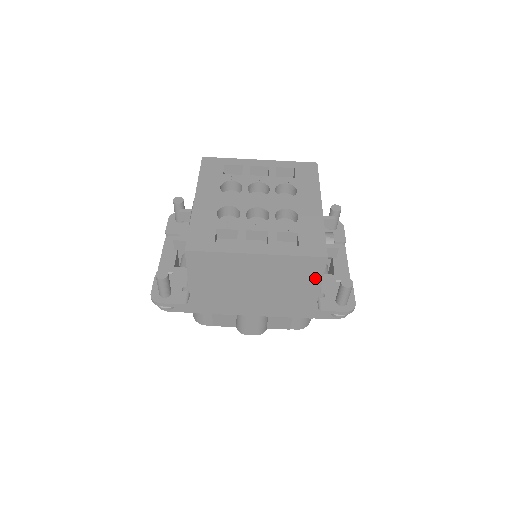
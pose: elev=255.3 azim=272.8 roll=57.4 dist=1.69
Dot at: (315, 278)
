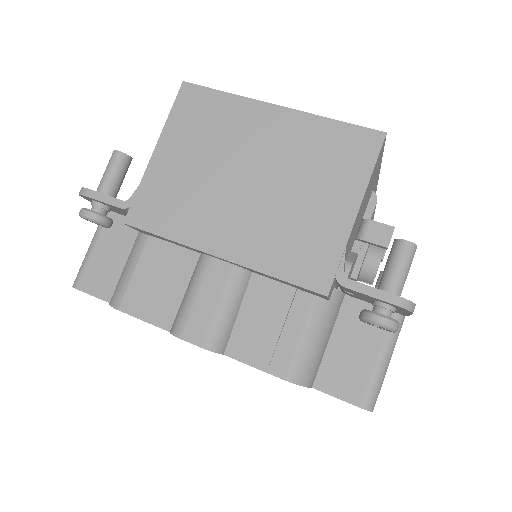
Dot at: (356, 179)
